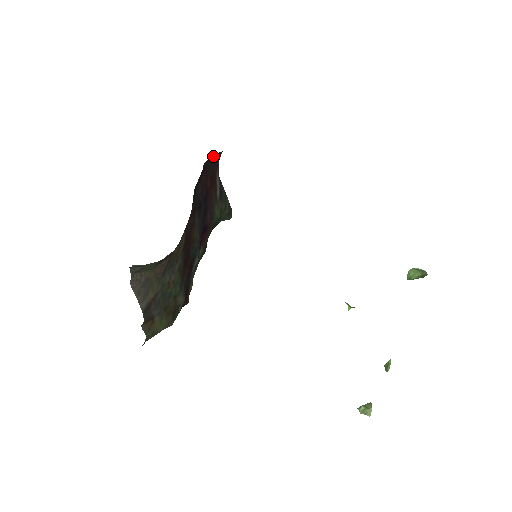
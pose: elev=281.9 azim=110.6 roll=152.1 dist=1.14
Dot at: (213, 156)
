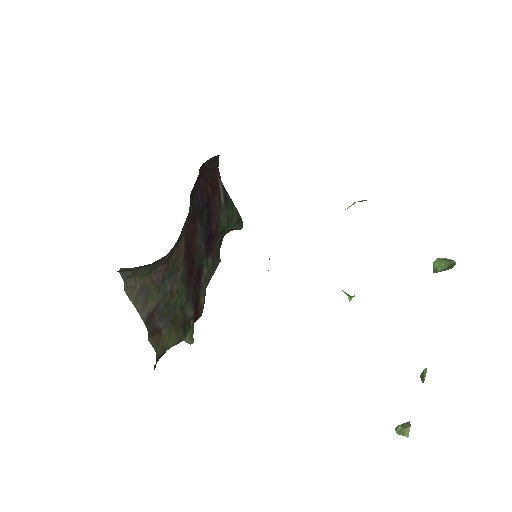
Dot at: (210, 160)
